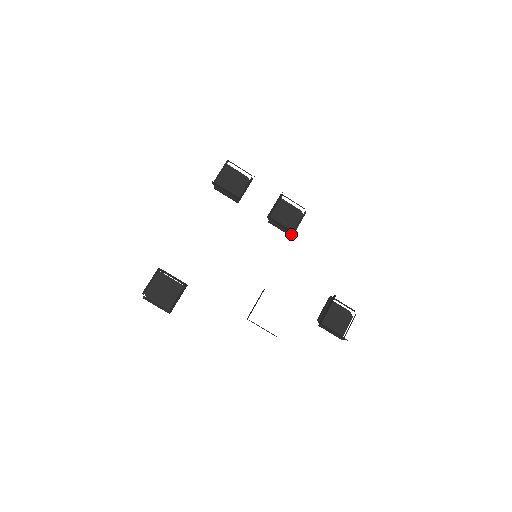
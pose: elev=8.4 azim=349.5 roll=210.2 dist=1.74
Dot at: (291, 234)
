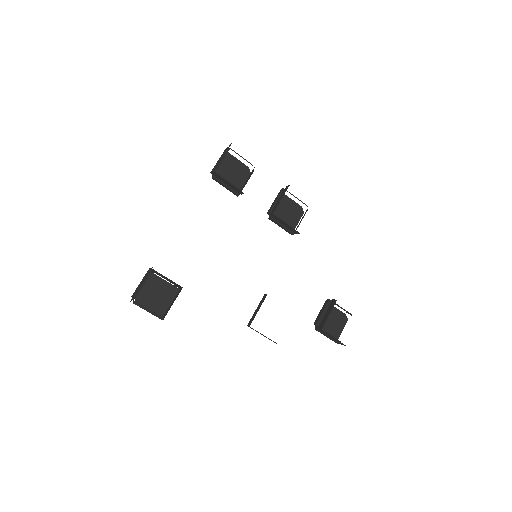
Dot at: (292, 233)
